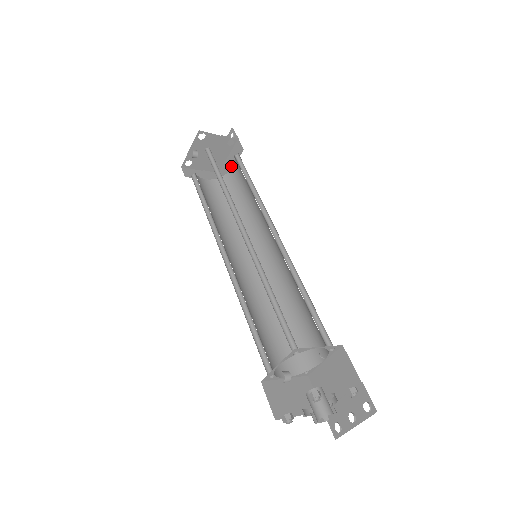
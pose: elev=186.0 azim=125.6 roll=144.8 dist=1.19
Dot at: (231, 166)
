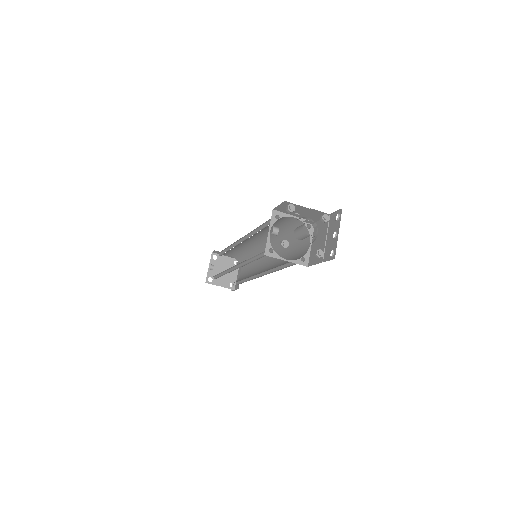
Dot at: occluded
